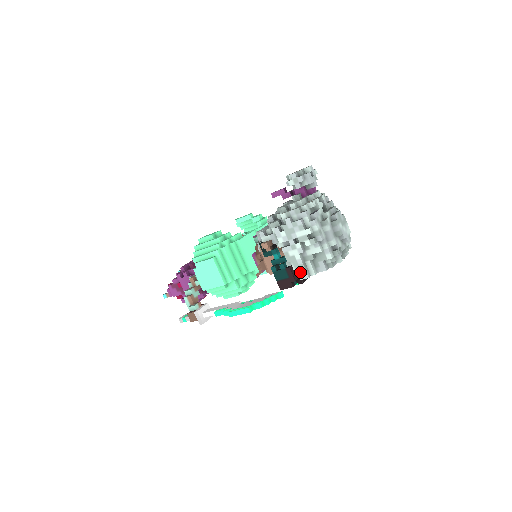
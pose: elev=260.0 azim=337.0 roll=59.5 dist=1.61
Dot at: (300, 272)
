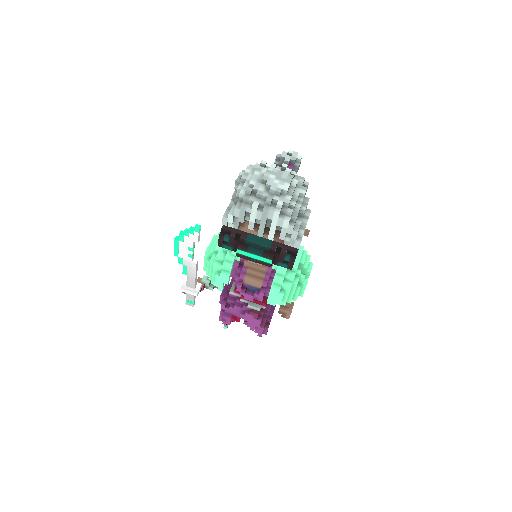
Dot at: occluded
